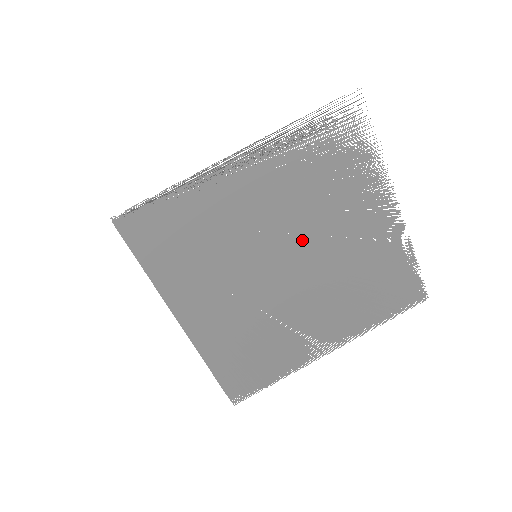
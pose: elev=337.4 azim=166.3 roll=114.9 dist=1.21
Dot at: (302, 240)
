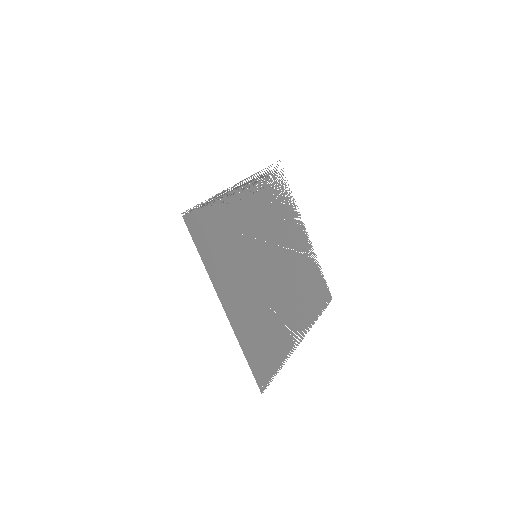
Dot at: (274, 248)
